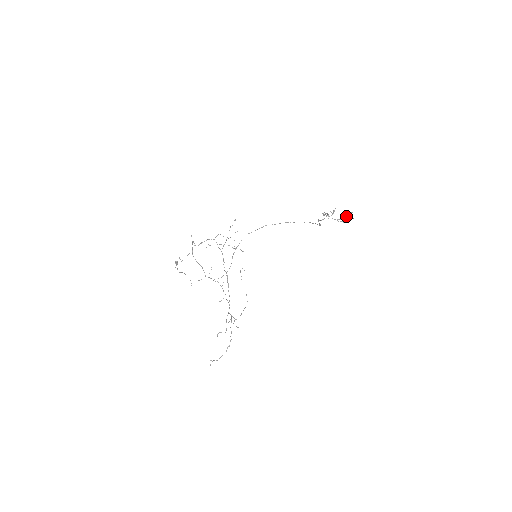
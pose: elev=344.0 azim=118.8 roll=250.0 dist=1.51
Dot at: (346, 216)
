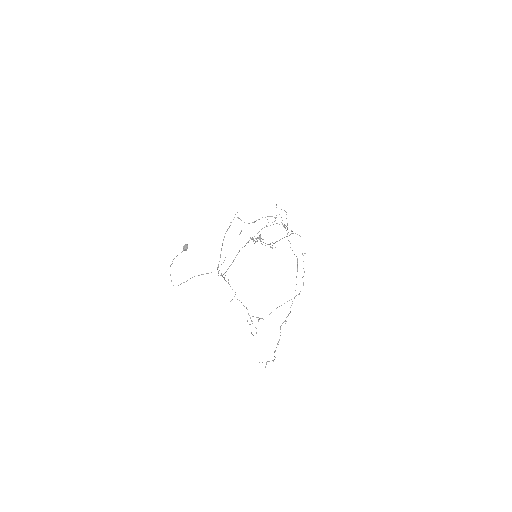
Dot at: occluded
